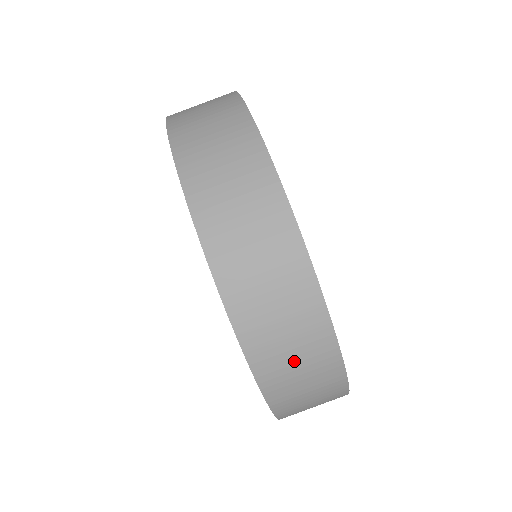
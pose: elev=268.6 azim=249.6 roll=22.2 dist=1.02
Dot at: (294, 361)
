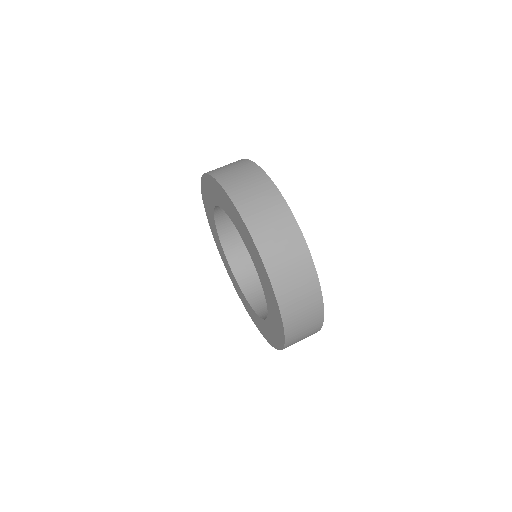
Dot at: (245, 182)
